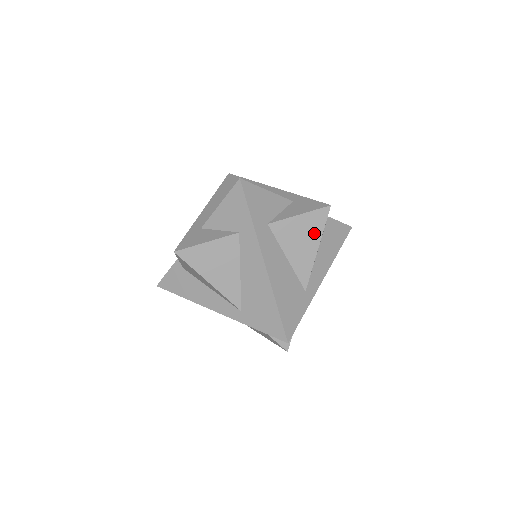
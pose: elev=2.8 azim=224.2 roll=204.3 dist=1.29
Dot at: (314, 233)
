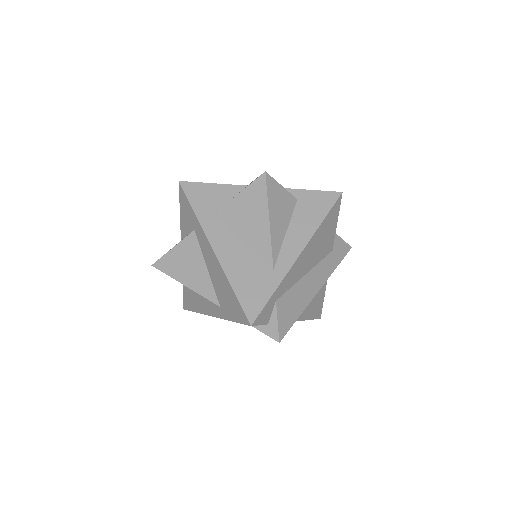
Dot at: (259, 206)
